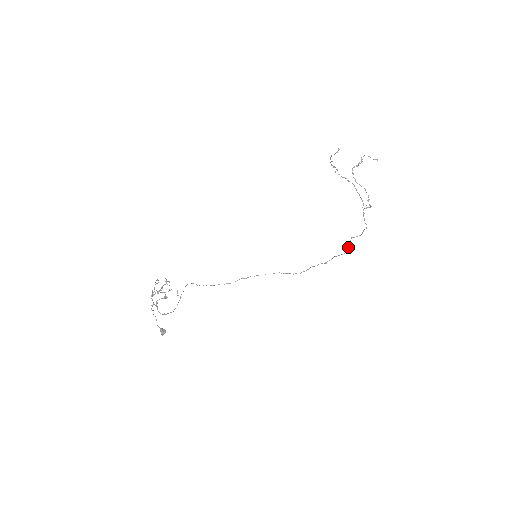
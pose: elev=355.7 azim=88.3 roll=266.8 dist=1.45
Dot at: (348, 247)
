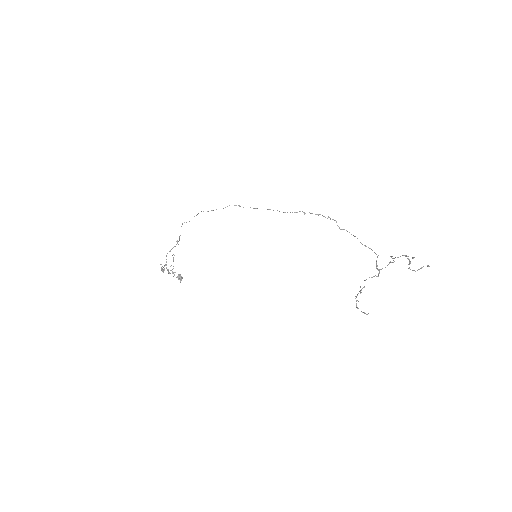
Dot at: occluded
